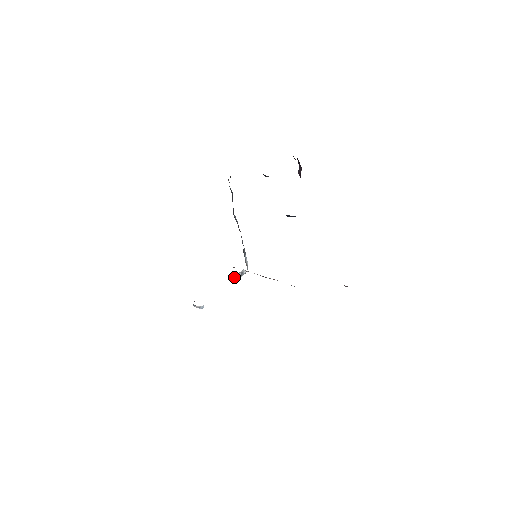
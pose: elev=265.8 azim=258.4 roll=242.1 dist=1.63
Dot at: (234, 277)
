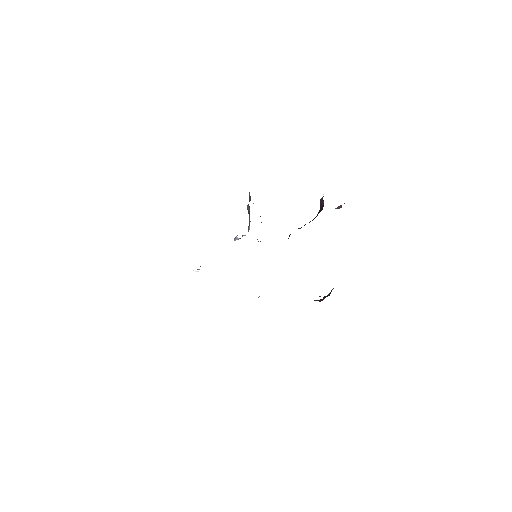
Dot at: (234, 238)
